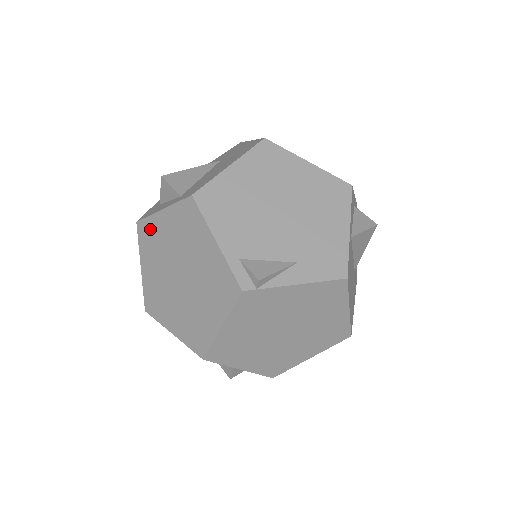
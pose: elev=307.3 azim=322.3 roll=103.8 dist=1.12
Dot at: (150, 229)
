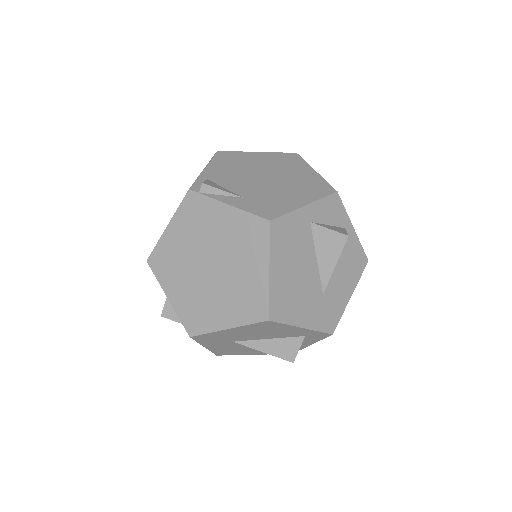
Dot at: occluded
